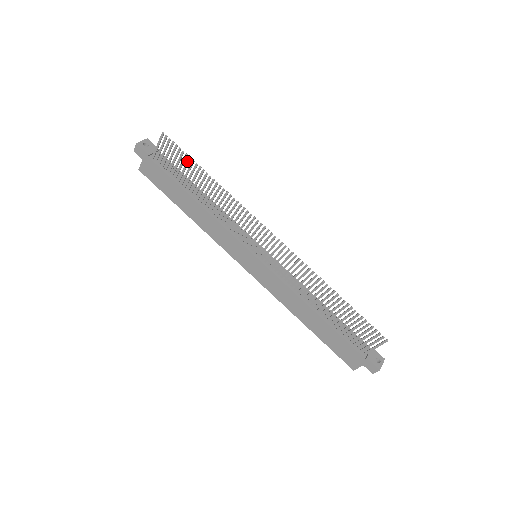
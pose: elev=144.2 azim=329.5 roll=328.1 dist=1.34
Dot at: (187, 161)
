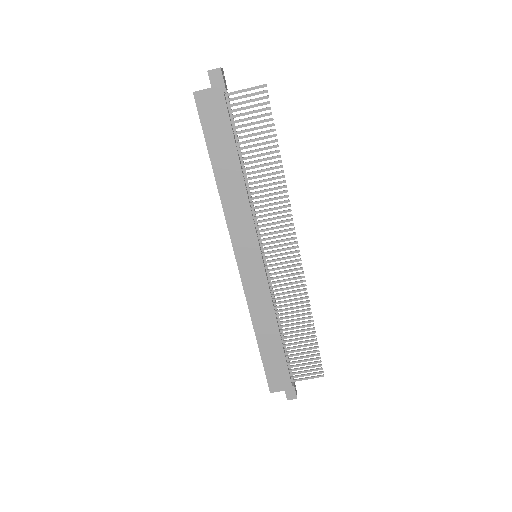
Dot at: (268, 130)
